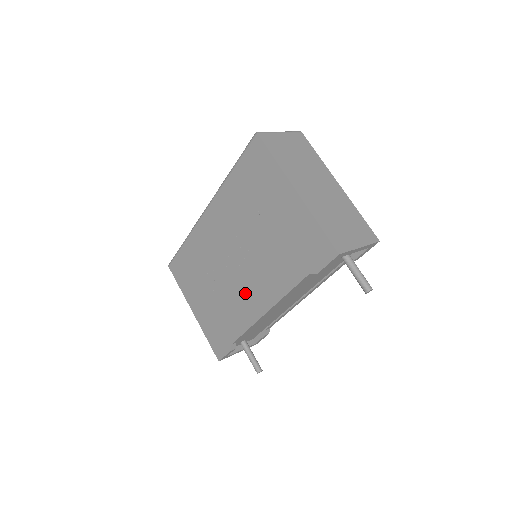
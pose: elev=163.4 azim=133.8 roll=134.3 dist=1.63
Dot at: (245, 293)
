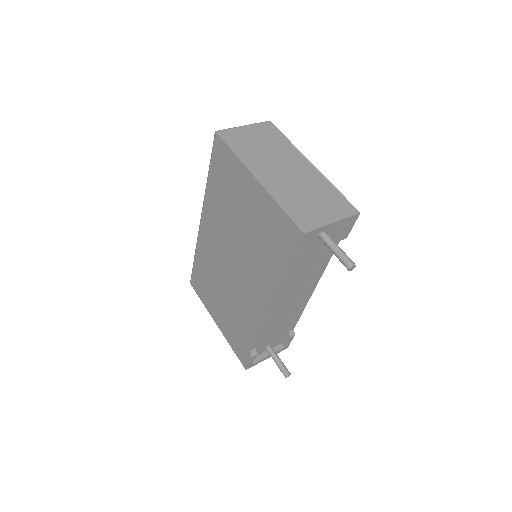
Dot at: (246, 295)
